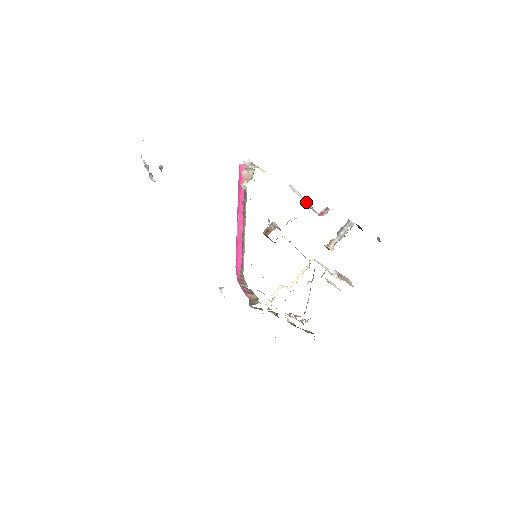
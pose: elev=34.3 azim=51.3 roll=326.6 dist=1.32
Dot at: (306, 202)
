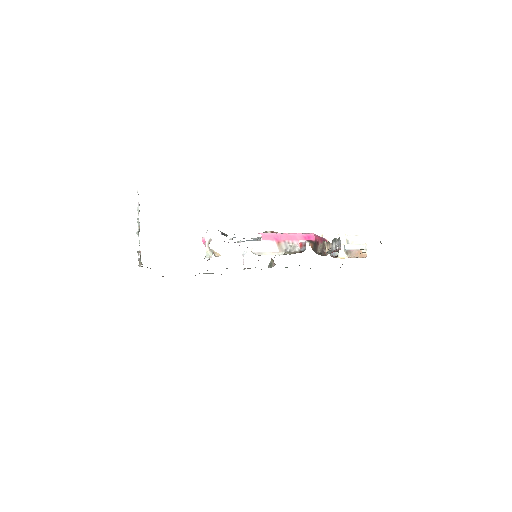
Dot at: (281, 244)
